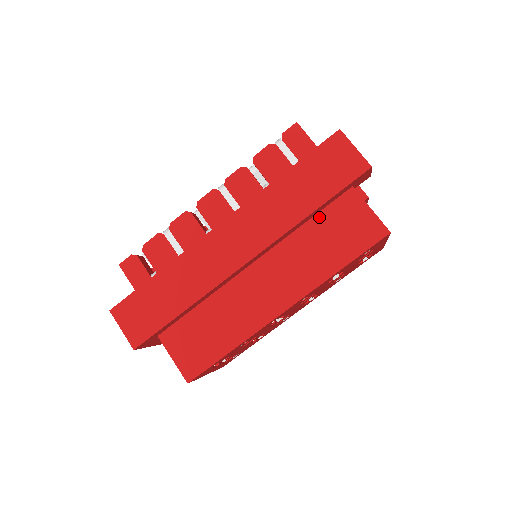
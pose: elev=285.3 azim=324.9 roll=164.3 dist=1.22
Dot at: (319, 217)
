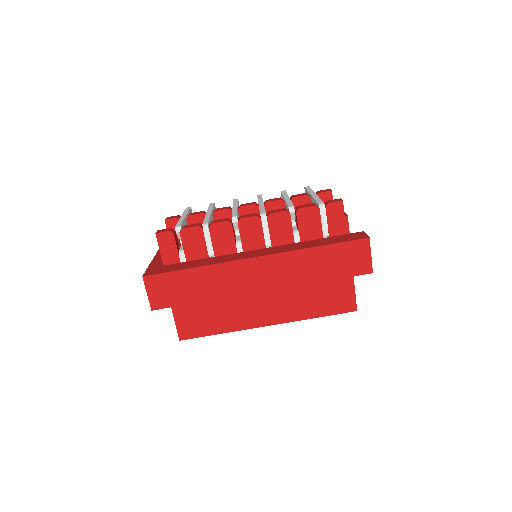
Dot at: occluded
